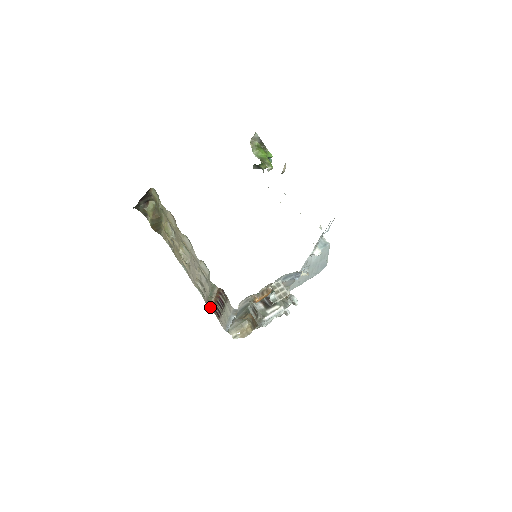
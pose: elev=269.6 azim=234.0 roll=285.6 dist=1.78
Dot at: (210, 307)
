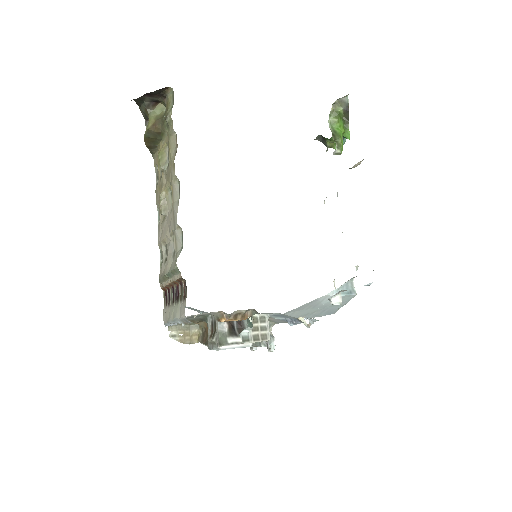
Dot at: (162, 285)
